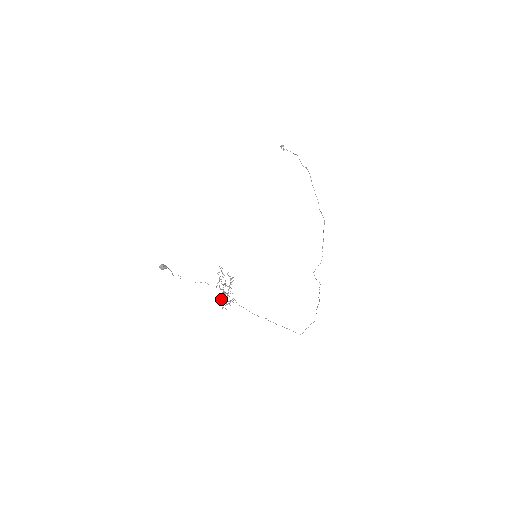
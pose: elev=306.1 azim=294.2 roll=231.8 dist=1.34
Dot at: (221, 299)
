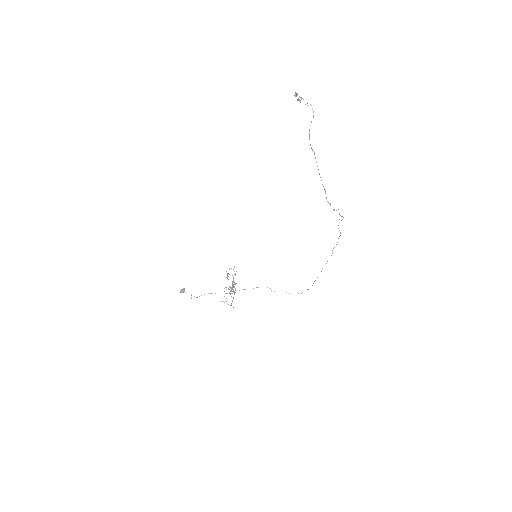
Dot at: occluded
